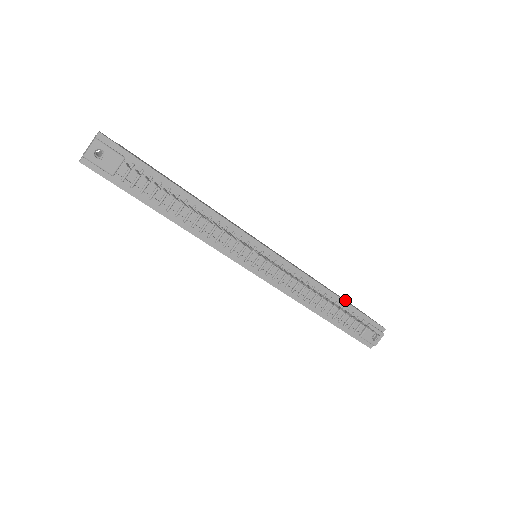
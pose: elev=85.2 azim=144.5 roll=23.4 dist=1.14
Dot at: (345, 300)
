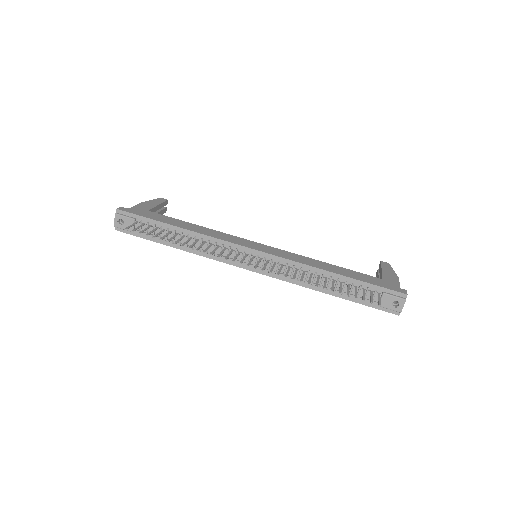
Dot at: (358, 274)
